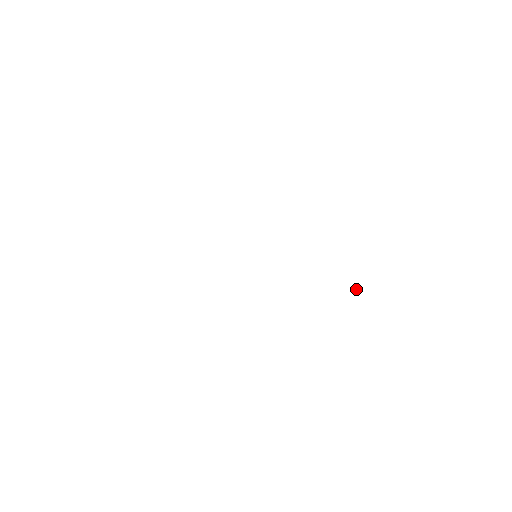
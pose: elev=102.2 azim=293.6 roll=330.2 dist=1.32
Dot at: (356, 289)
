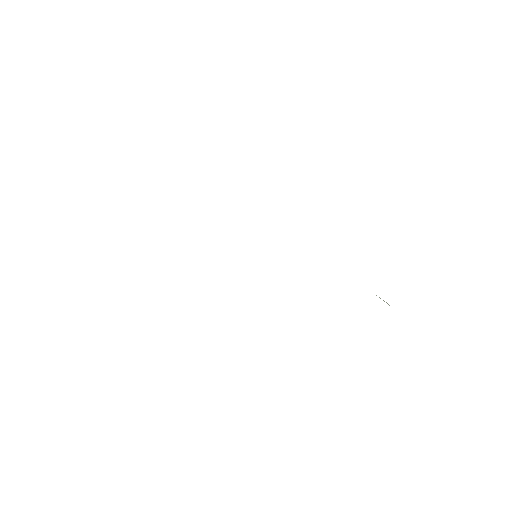
Dot at: (386, 302)
